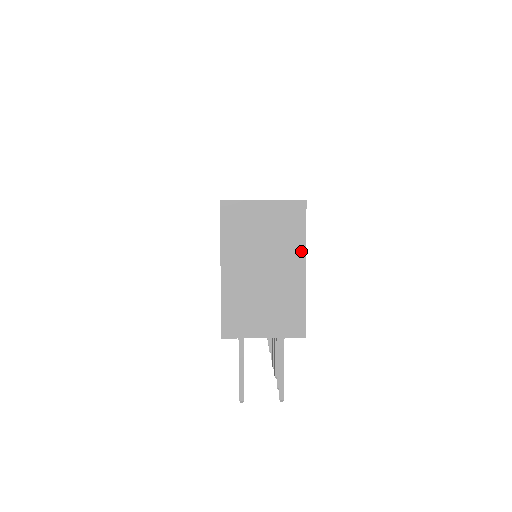
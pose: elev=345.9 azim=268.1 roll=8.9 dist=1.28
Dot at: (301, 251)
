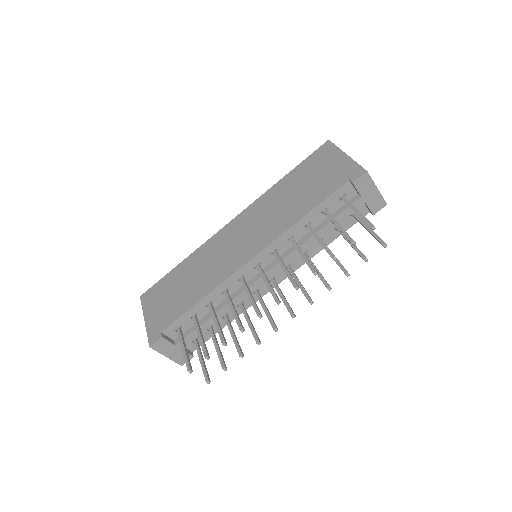
Dot at: occluded
